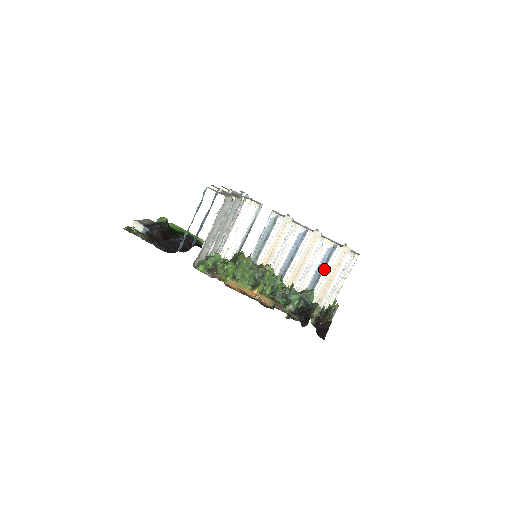
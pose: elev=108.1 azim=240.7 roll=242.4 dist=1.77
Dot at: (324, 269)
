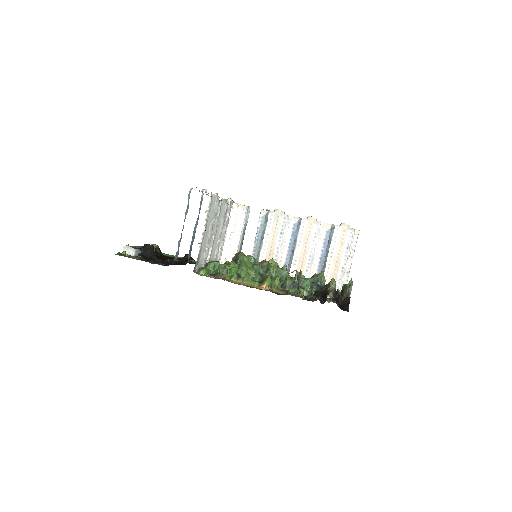
Dot at: (328, 253)
